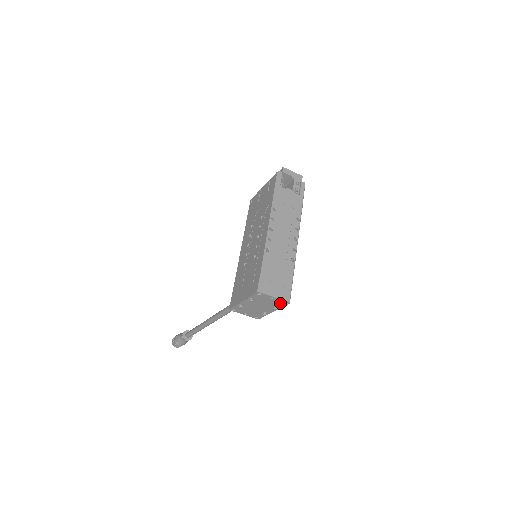
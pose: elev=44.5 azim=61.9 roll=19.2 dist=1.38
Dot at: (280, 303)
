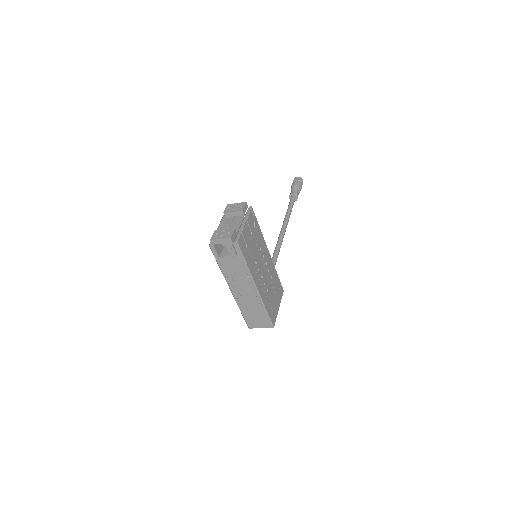
Dot at: occluded
